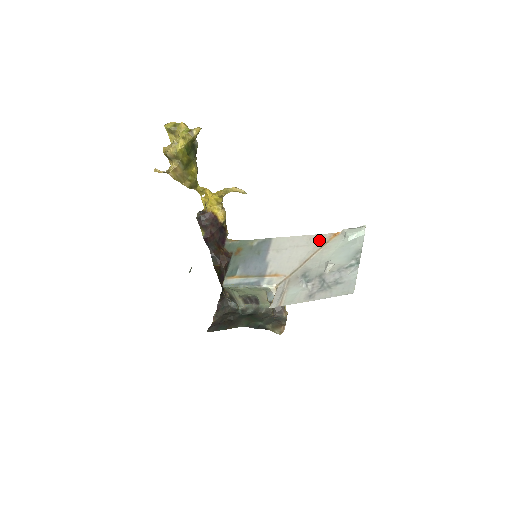
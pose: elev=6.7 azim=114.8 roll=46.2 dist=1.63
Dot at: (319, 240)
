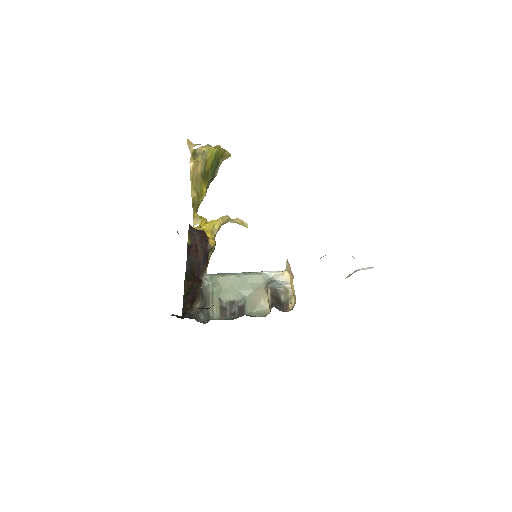
Dot at: occluded
